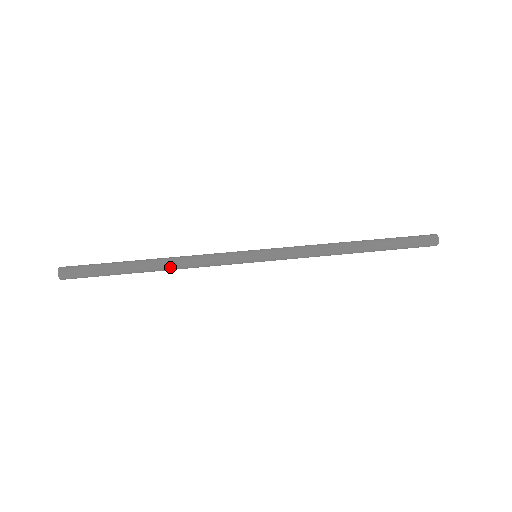
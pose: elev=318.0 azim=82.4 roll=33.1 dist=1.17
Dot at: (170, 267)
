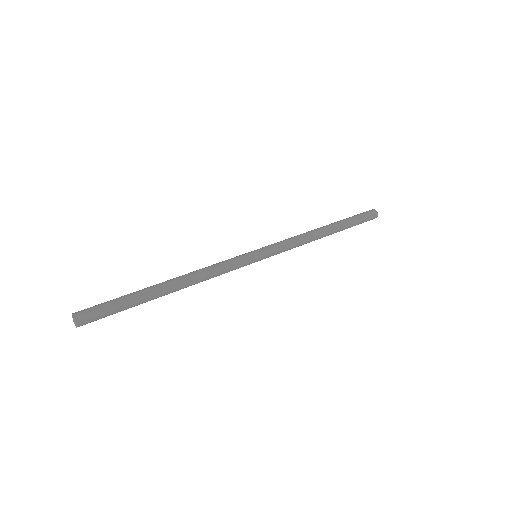
Dot at: (188, 286)
